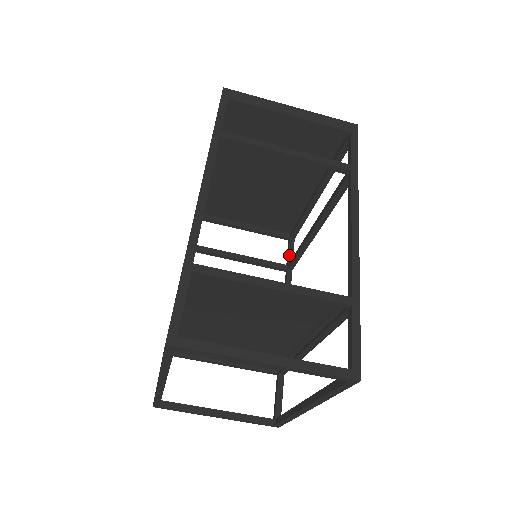
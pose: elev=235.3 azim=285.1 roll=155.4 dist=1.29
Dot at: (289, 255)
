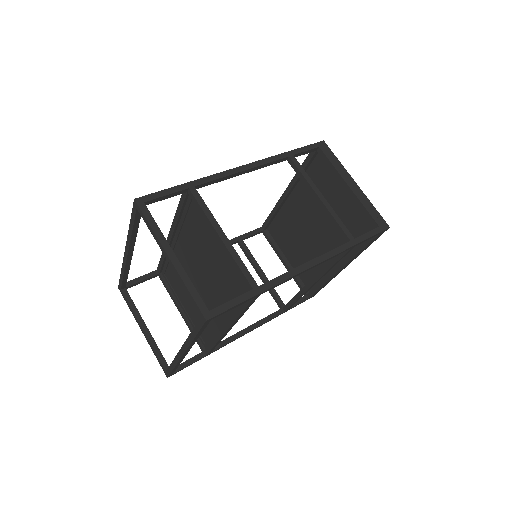
Dot at: occluded
